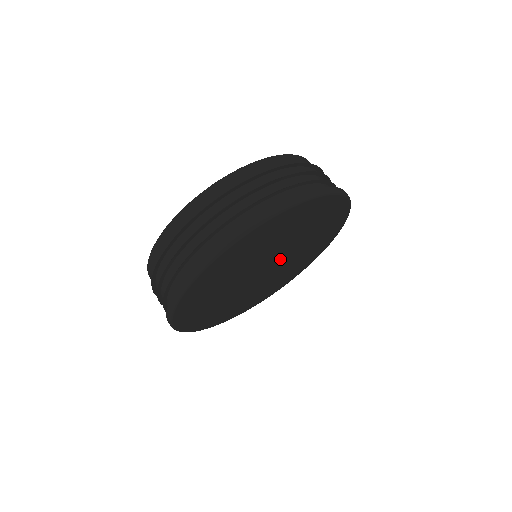
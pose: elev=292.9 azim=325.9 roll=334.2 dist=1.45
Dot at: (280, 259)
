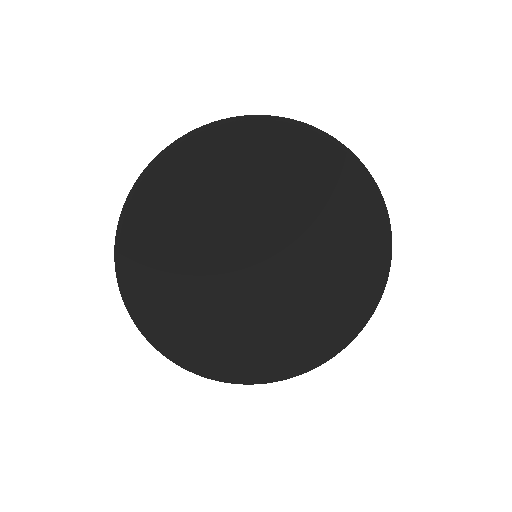
Dot at: (280, 252)
